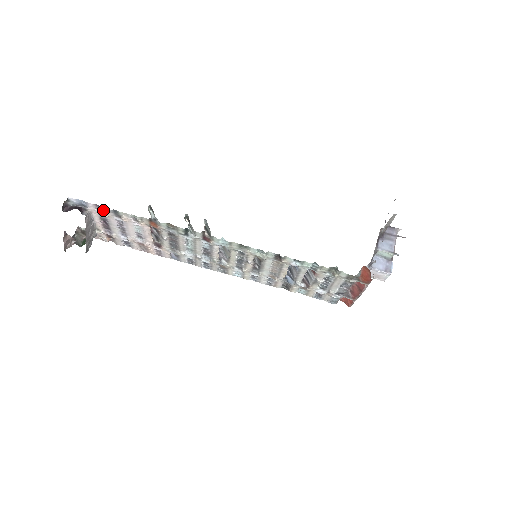
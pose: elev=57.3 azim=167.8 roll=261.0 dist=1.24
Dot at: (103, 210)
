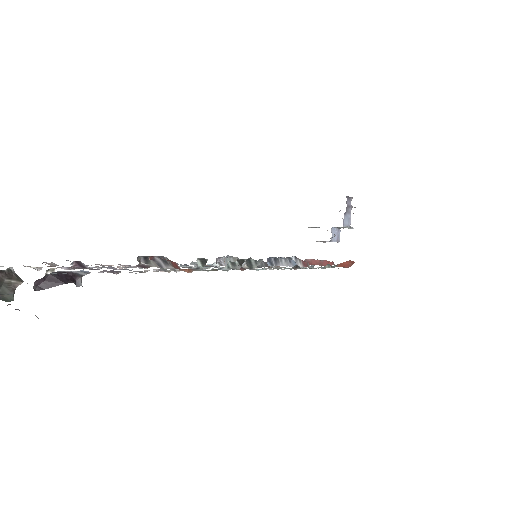
Dot at: (117, 271)
